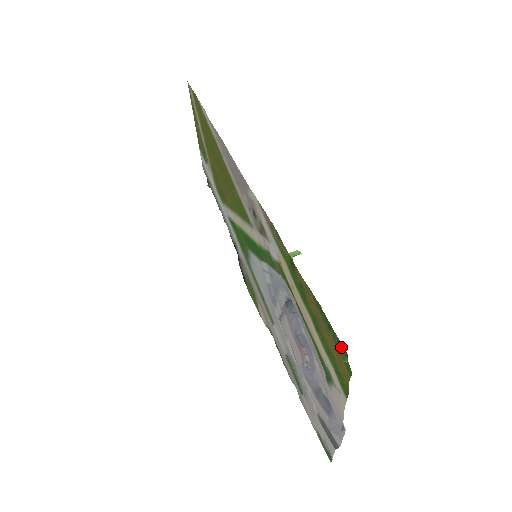
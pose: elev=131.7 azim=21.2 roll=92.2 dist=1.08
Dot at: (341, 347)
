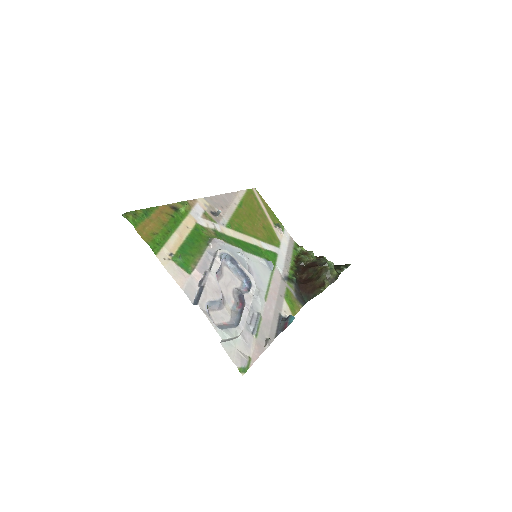
Dot at: (135, 216)
